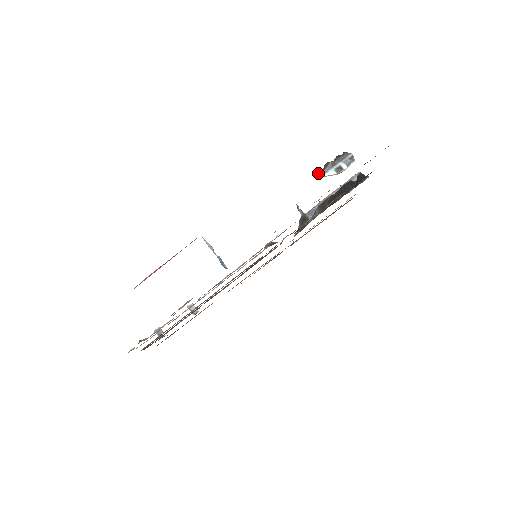
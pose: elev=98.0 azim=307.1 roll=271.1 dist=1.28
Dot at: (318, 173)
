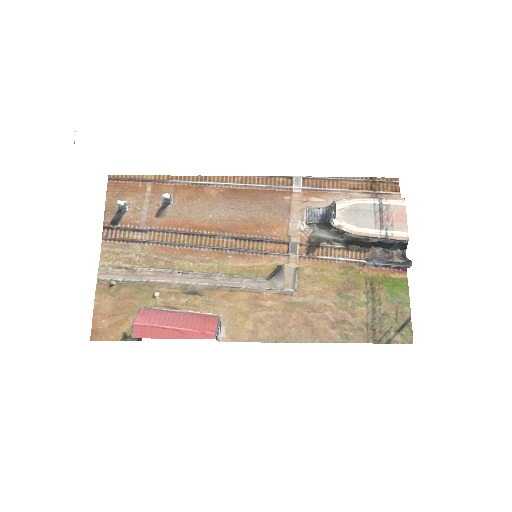
Dot at: (370, 260)
